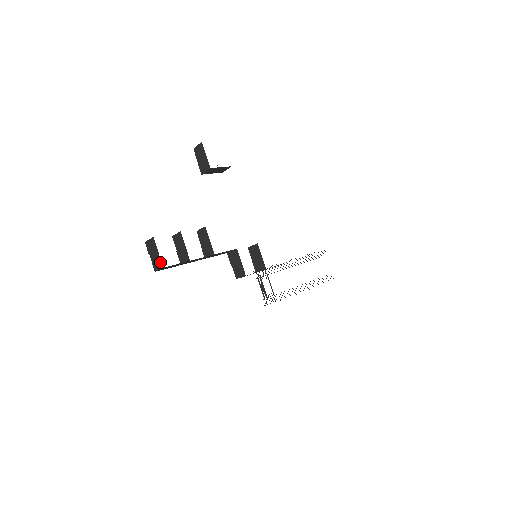
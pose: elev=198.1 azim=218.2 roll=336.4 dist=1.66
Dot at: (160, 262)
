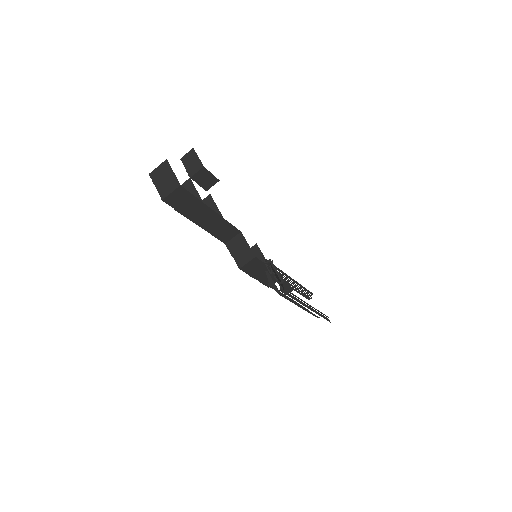
Dot at: (175, 181)
